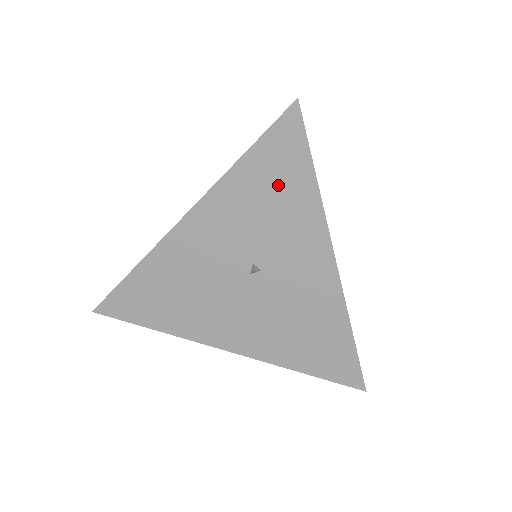
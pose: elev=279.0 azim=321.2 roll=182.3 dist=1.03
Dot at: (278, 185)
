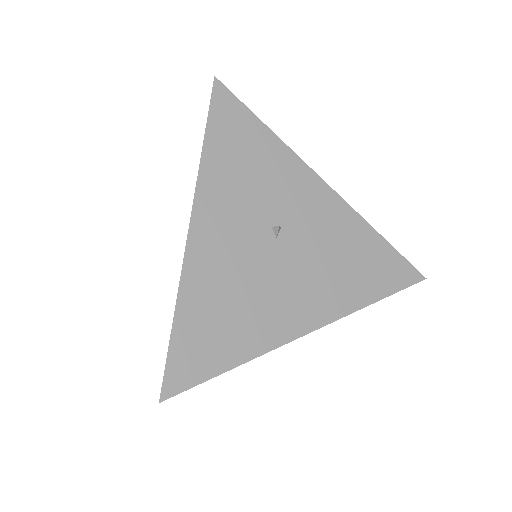
Dot at: (245, 147)
